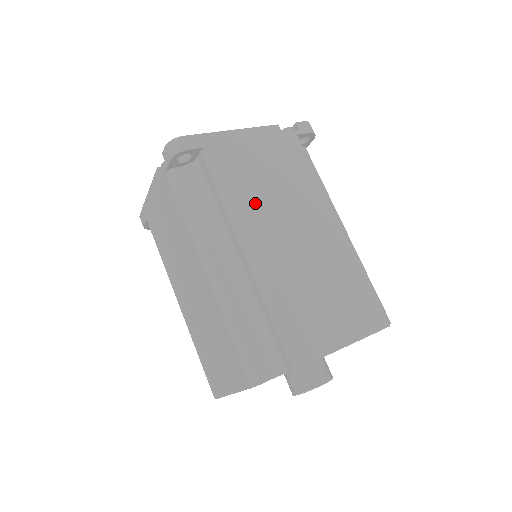
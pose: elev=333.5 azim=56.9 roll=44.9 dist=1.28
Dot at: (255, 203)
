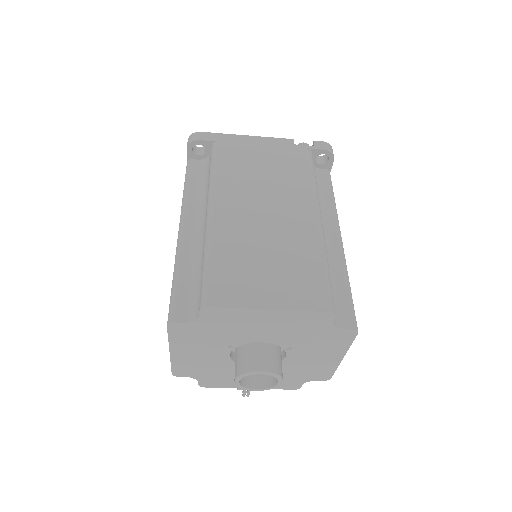
Dot at: (237, 182)
